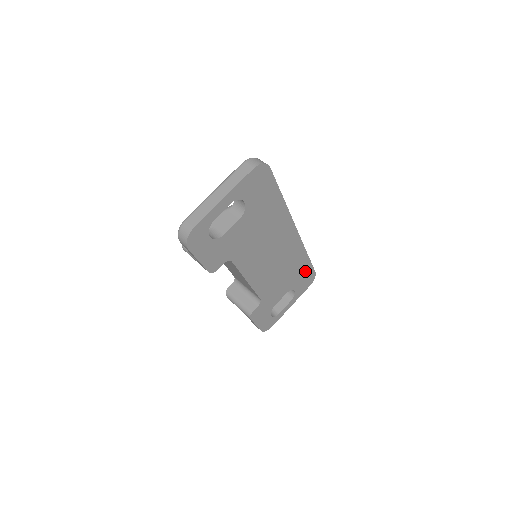
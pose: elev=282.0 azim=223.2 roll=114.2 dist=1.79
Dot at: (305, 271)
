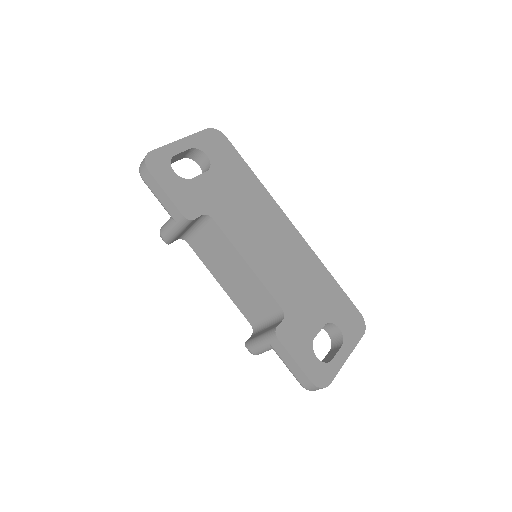
Dot at: (340, 301)
